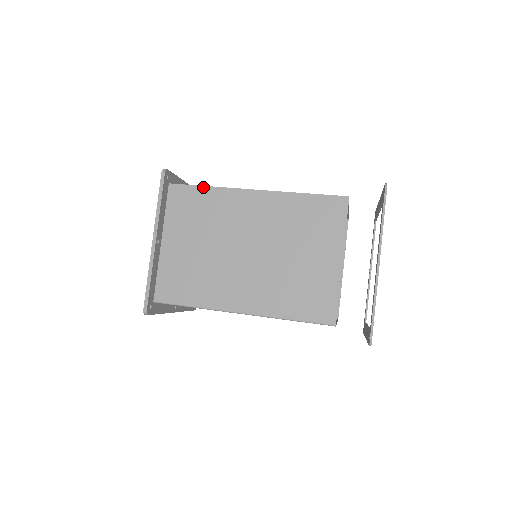
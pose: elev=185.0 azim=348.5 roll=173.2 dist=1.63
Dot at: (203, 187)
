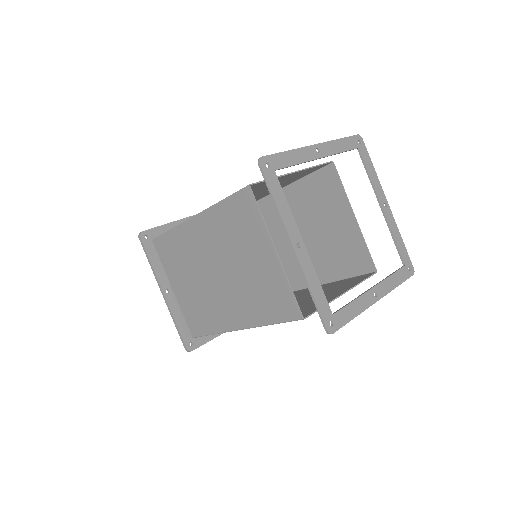
Dot at: (167, 232)
